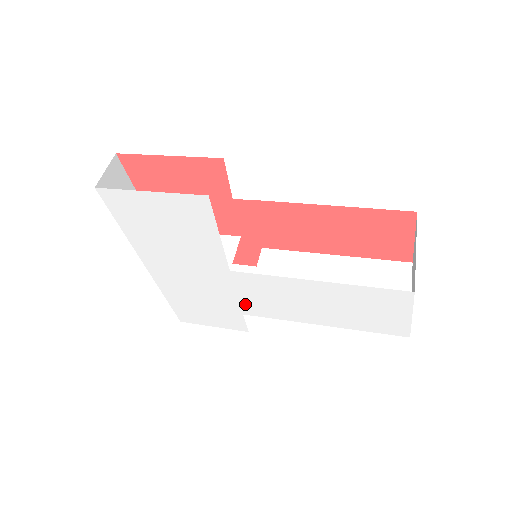
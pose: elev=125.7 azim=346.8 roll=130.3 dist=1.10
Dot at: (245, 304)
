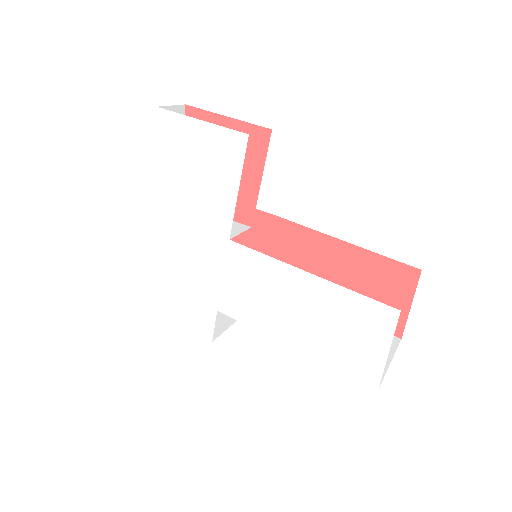
Dot at: (225, 294)
